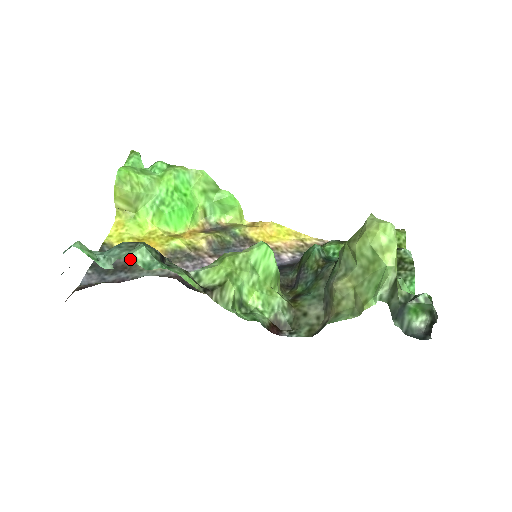
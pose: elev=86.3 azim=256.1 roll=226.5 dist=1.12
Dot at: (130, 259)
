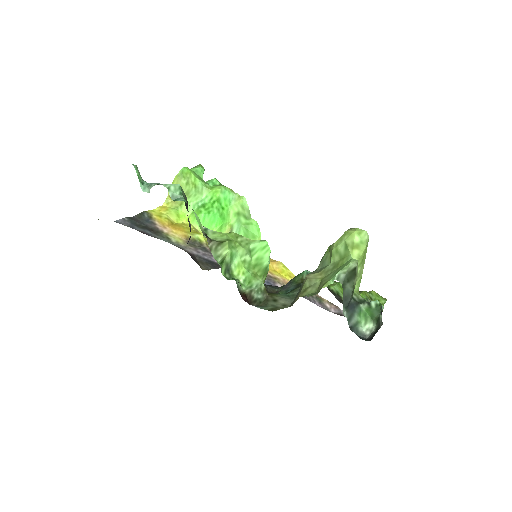
Dot at: occluded
